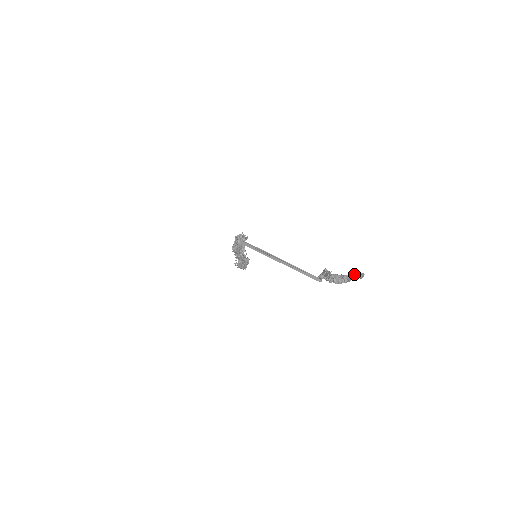
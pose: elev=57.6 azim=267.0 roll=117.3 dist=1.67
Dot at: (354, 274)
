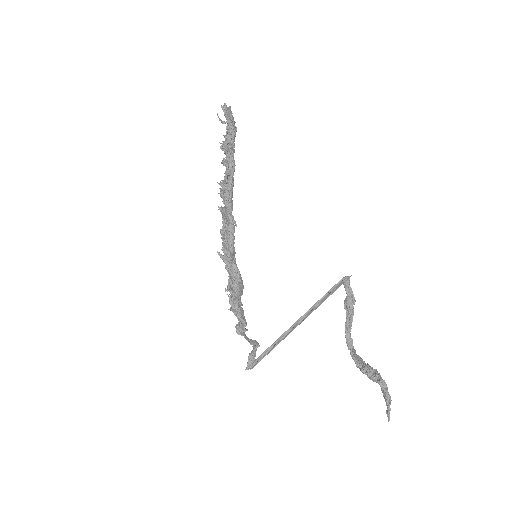
Dot at: occluded
